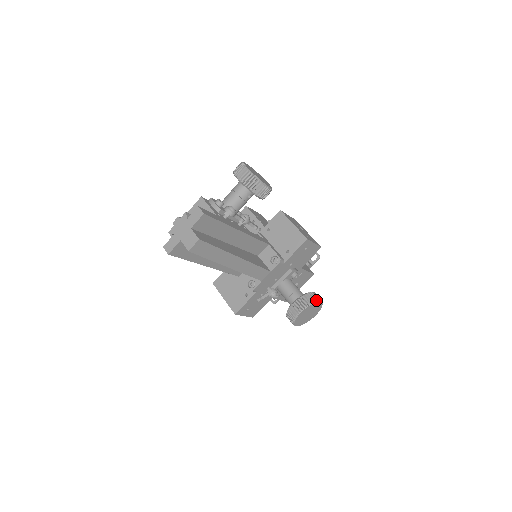
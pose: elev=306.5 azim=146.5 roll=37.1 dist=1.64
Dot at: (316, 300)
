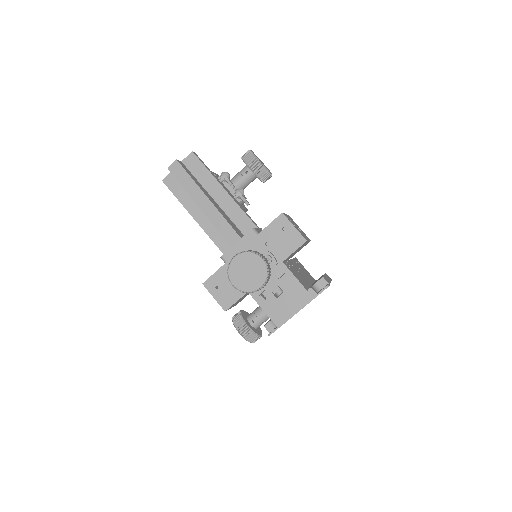
Dot at: (256, 253)
